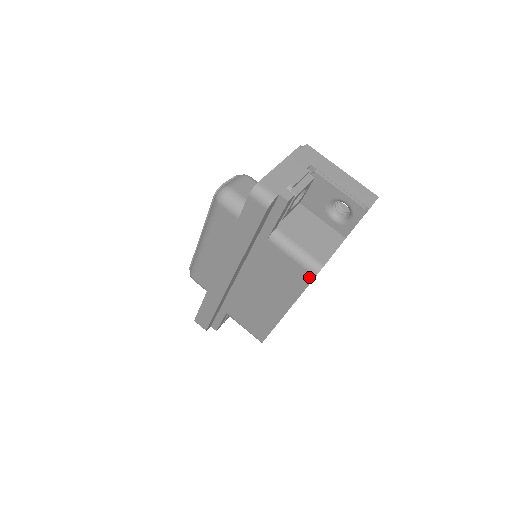
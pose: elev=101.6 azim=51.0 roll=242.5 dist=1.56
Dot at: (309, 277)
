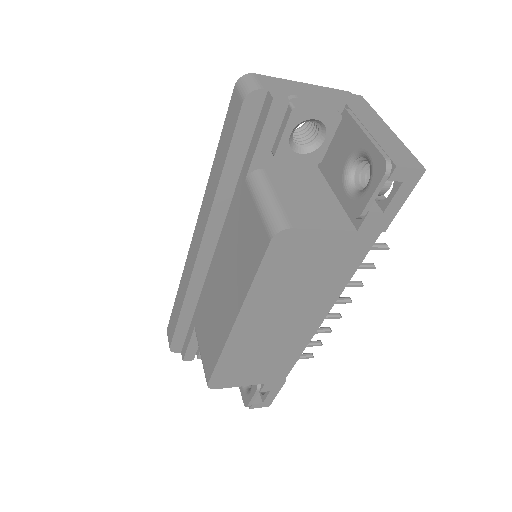
Dot at: (265, 242)
